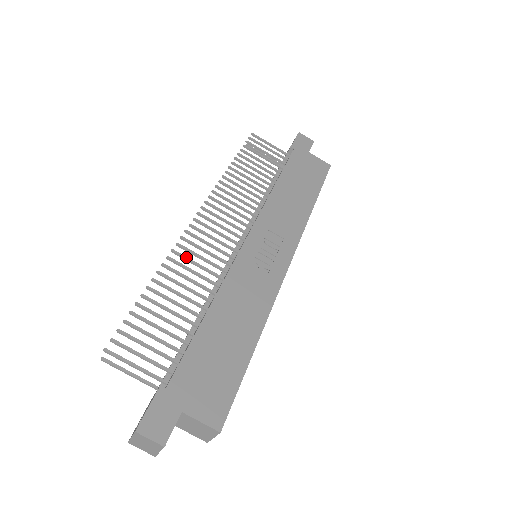
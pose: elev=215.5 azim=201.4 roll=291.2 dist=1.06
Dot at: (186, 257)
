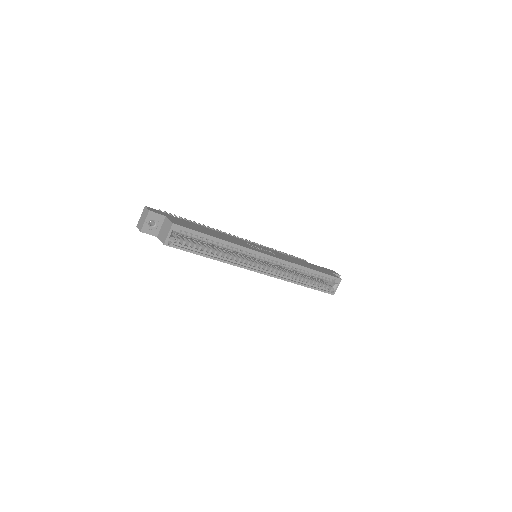
Dot at: occluded
